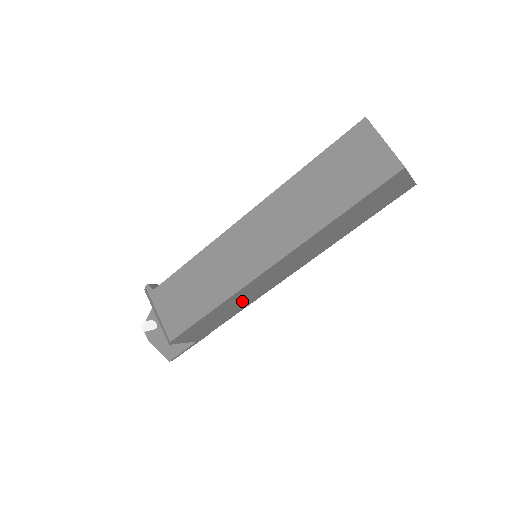
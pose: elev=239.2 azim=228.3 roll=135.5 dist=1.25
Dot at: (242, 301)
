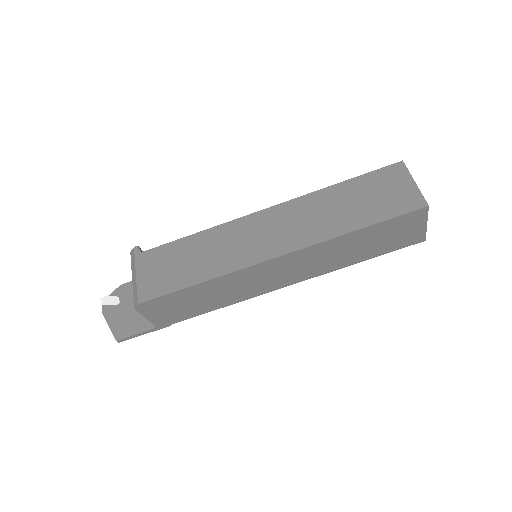
Dot at: (226, 293)
